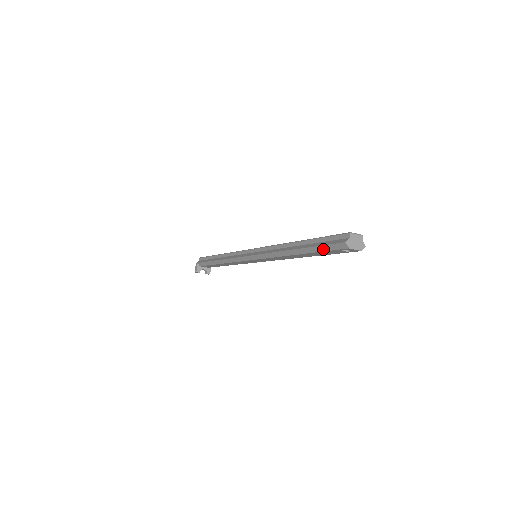
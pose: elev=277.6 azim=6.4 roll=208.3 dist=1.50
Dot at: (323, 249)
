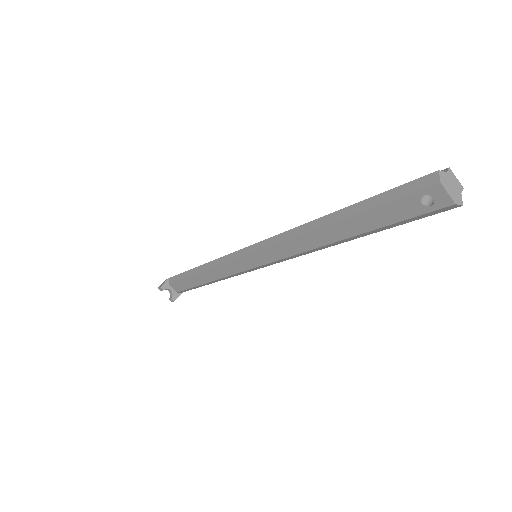
Dot at: (385, 198)
